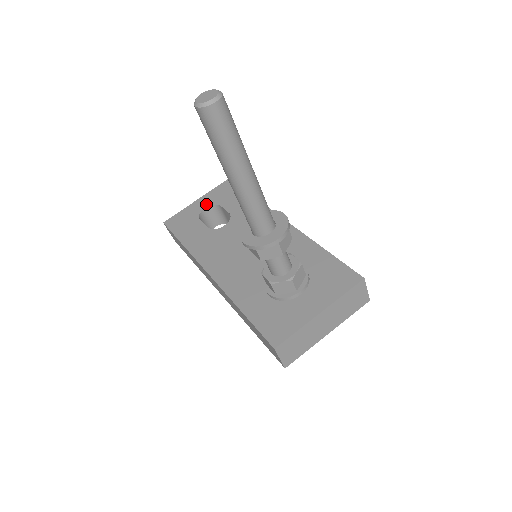
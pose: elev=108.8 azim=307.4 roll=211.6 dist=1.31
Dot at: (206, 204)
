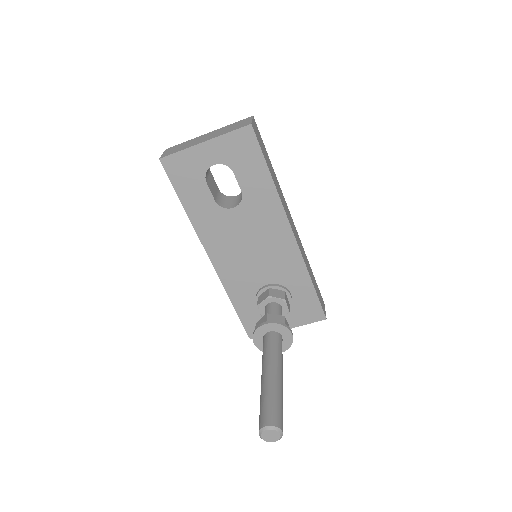
Dot at: (216, 159)
